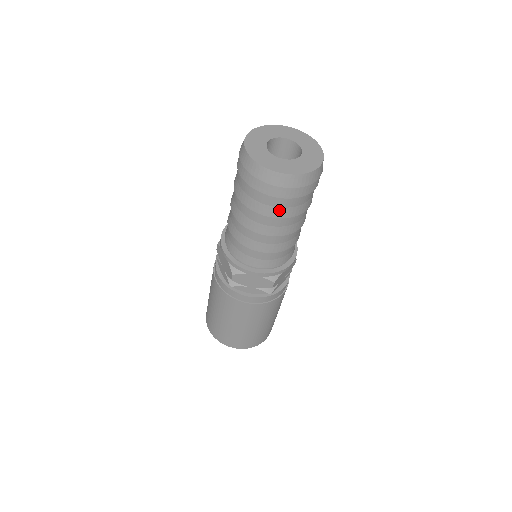
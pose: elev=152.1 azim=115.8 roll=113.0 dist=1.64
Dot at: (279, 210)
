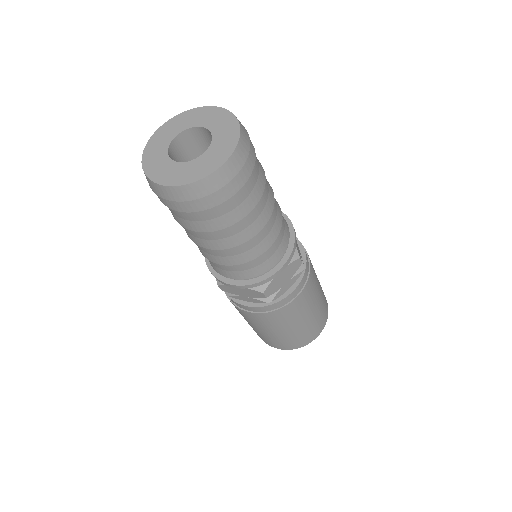
Dot at: (249, 199)
